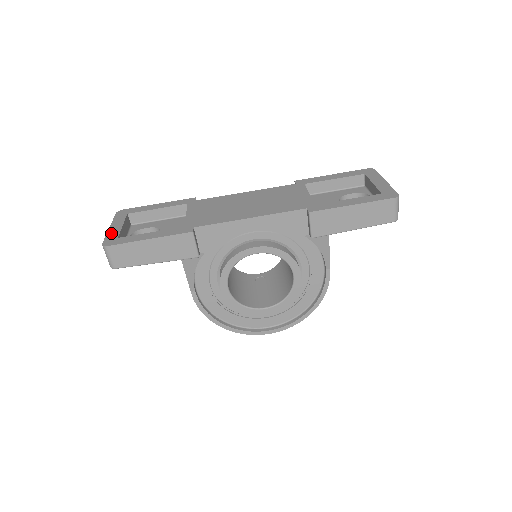
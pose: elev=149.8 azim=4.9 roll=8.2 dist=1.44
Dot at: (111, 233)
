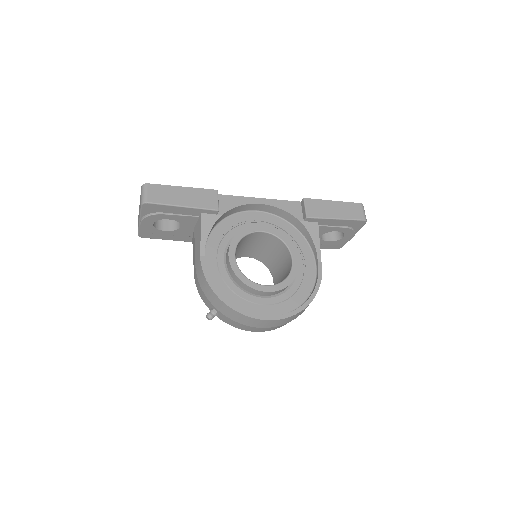
Dot at: occluded
